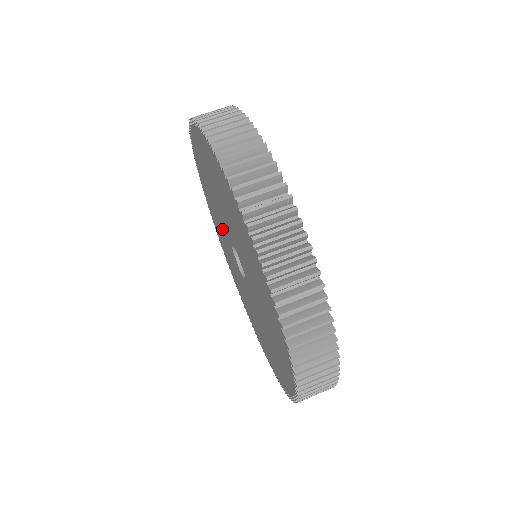
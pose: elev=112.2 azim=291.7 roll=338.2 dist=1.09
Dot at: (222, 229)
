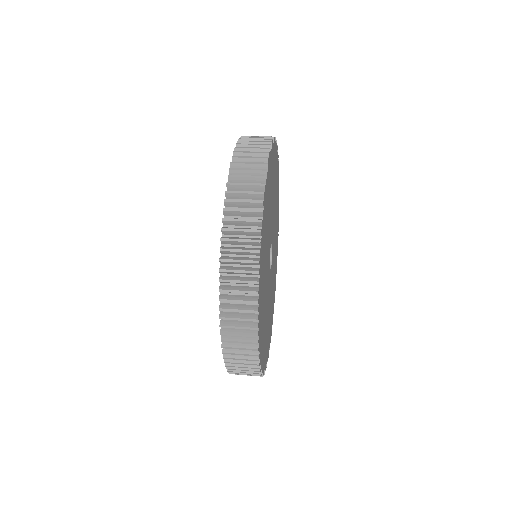
Dot at: occluded
